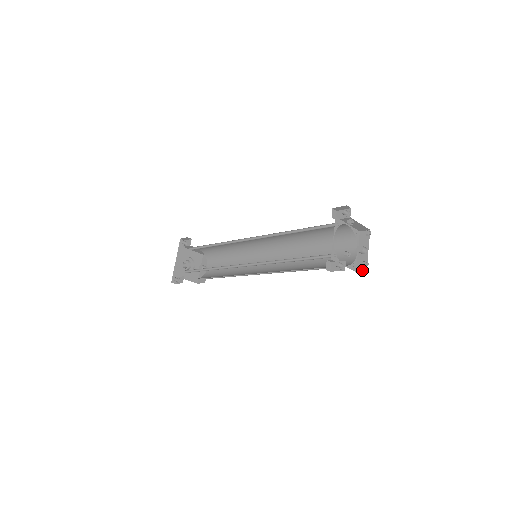
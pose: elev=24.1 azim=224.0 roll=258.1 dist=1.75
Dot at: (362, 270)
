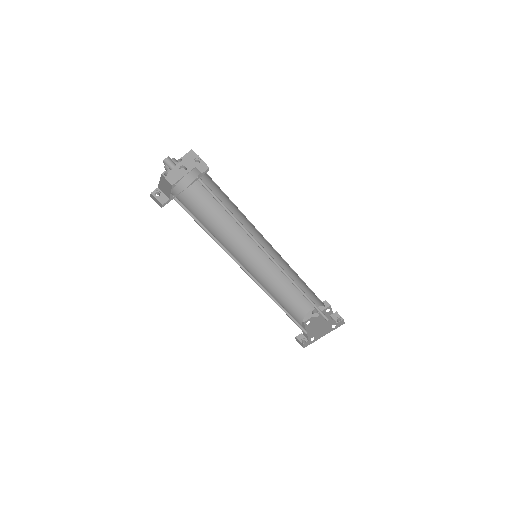
Dot at: (303, 320)
